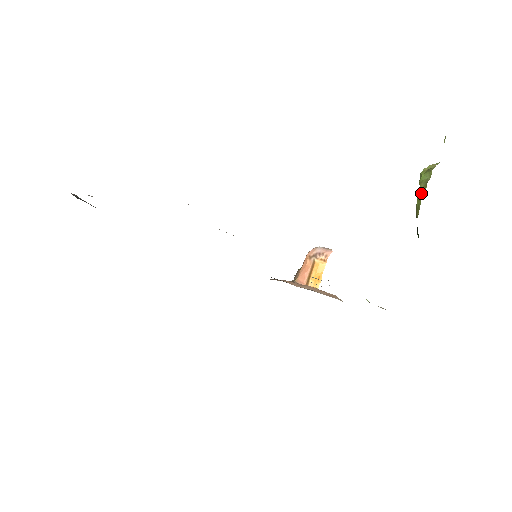
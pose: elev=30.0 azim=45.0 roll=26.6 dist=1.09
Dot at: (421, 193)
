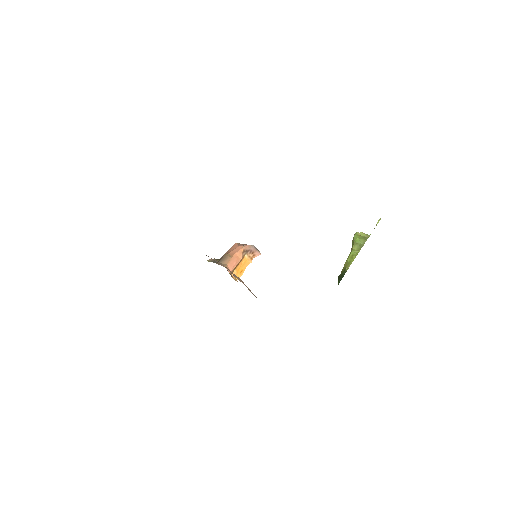
Dot at: (356, 254)
